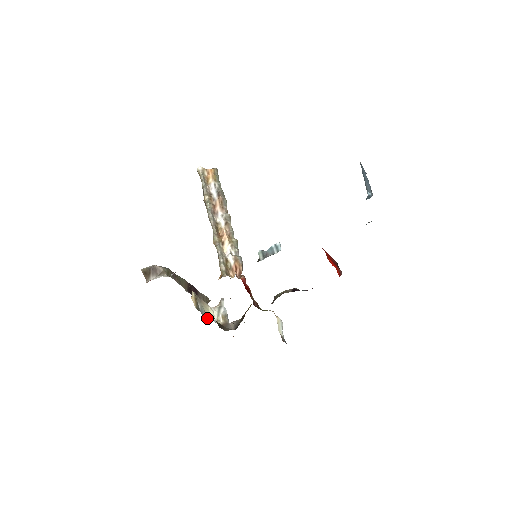
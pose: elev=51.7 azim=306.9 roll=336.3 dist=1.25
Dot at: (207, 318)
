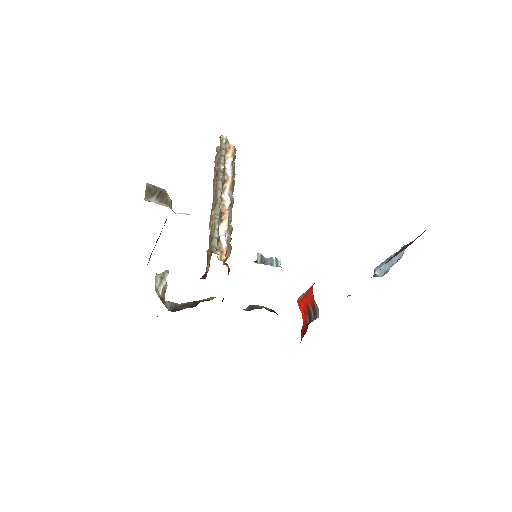
Dot at: occluded
